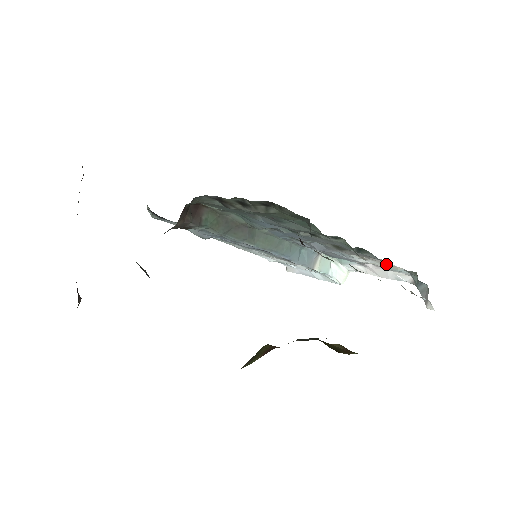
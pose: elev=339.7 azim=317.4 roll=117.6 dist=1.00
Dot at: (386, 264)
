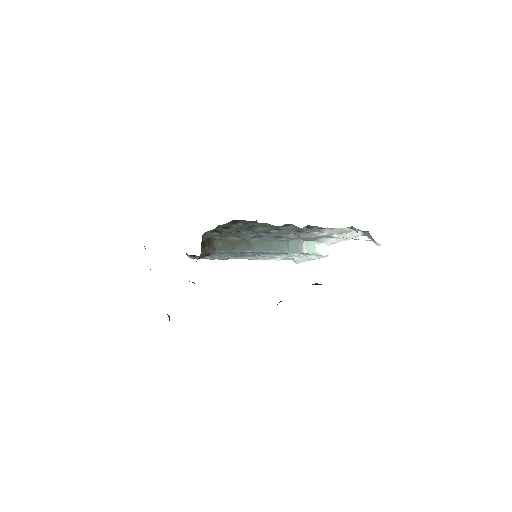
Dot at: (335, 229)
